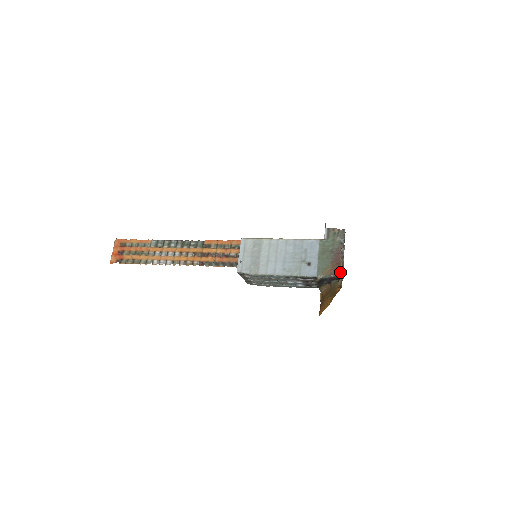
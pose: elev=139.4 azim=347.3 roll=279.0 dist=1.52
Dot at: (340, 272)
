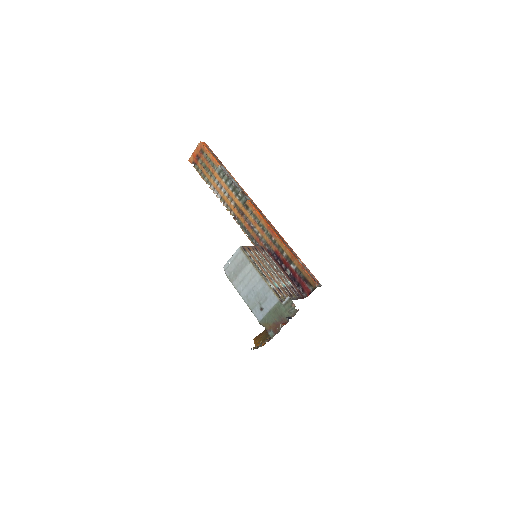
Dot at: (273, 335)
